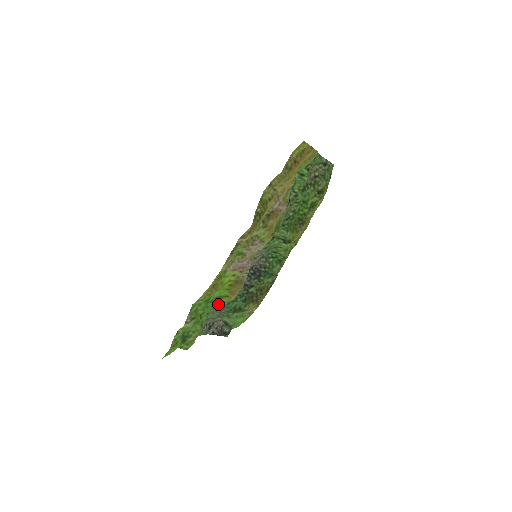
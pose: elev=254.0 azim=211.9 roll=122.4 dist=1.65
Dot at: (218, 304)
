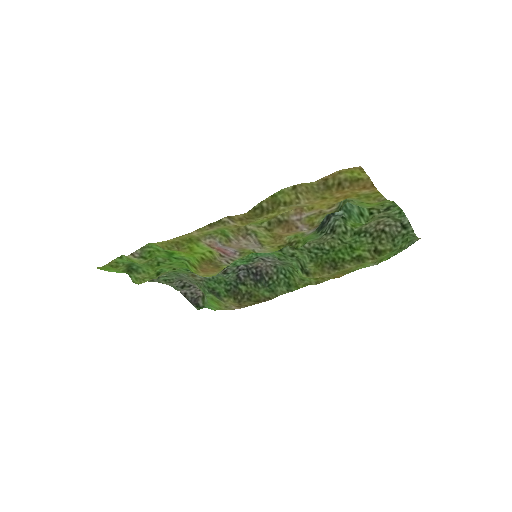
Dot at: occluded
